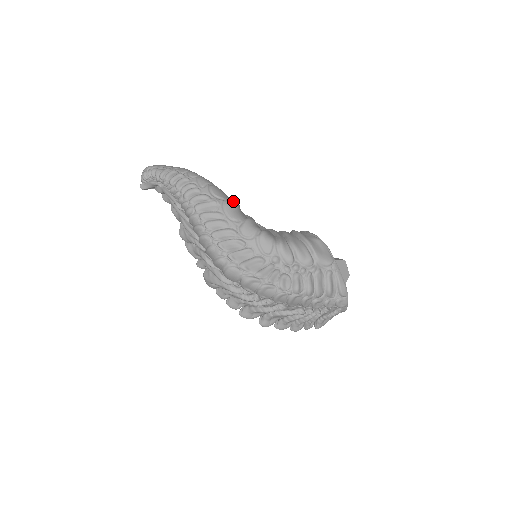
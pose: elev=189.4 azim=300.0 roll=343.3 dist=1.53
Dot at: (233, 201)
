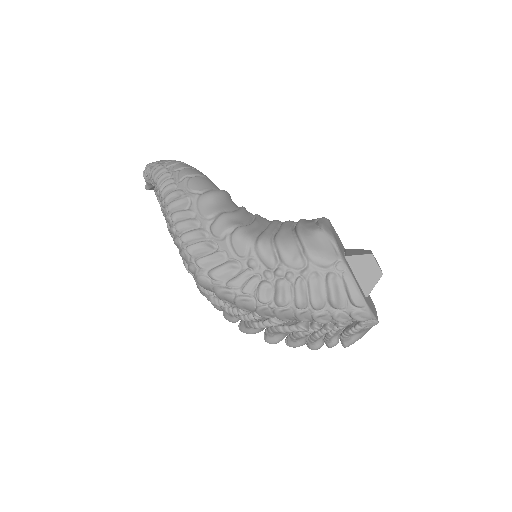
Dot at: (210, 193)
